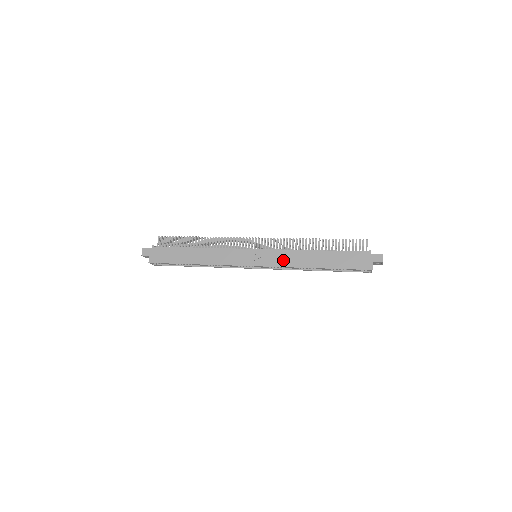
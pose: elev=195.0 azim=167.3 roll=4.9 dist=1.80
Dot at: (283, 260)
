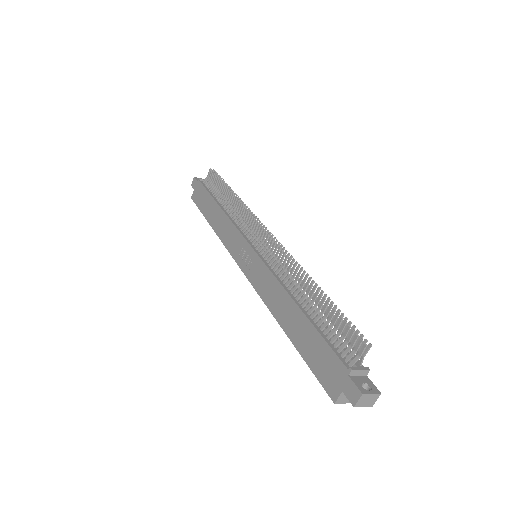
Dot at: (264, 286)
